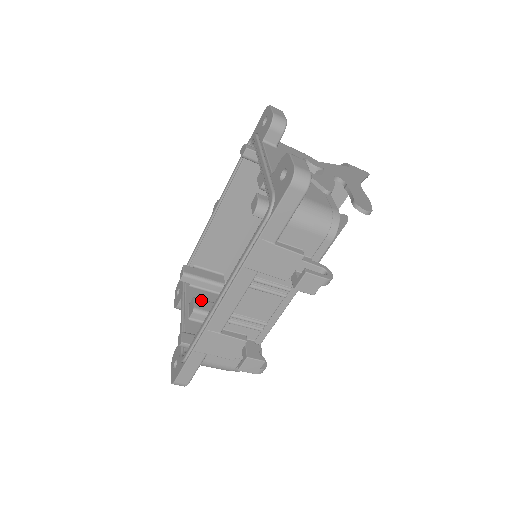
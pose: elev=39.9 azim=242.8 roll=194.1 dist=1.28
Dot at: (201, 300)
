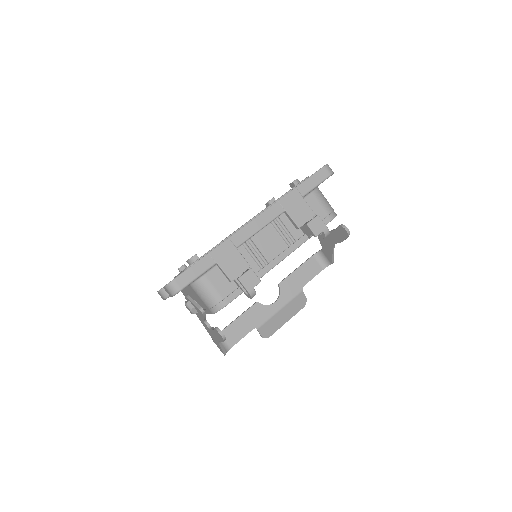
Dot at: occluded
